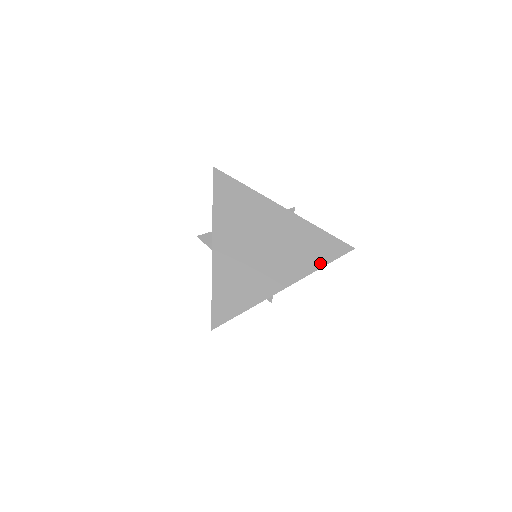
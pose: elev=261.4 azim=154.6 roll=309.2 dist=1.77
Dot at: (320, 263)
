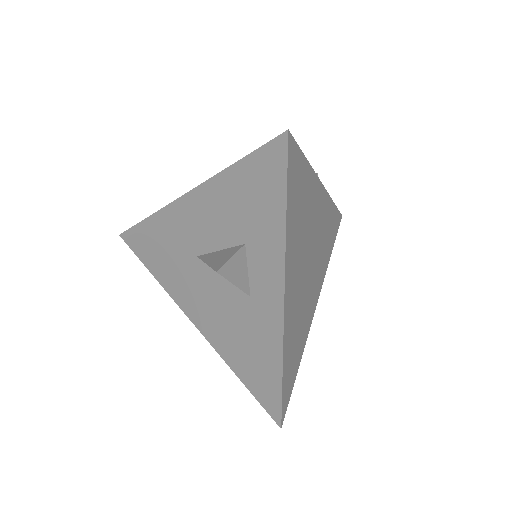
Dot at: (330, 254)
